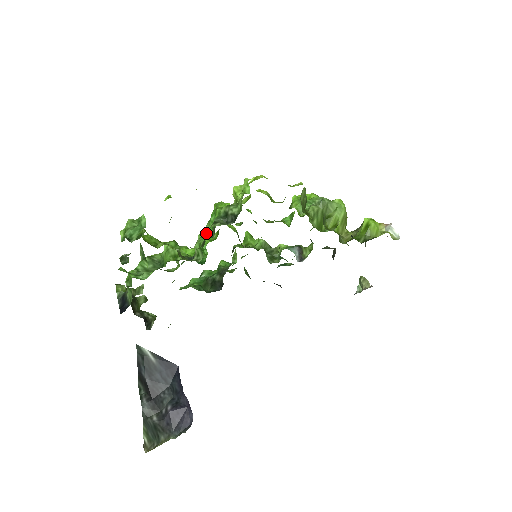
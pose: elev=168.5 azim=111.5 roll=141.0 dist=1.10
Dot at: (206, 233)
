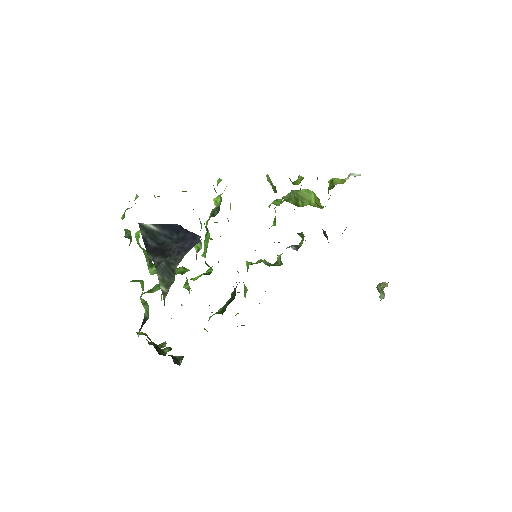
Dot at: occluded
